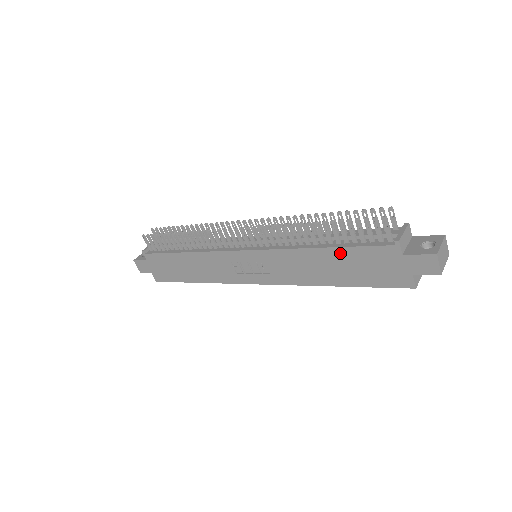
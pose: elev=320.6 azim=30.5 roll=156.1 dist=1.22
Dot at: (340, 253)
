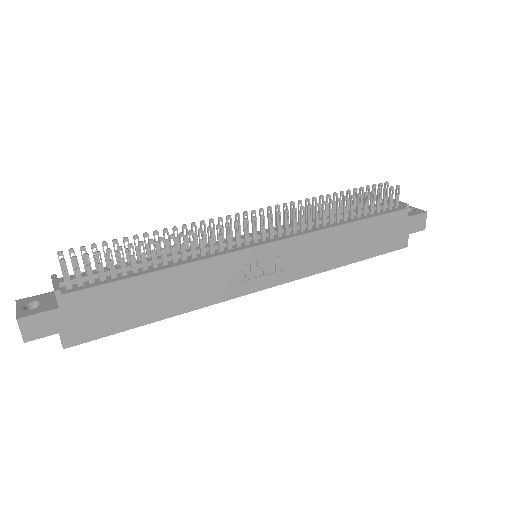
Dot at: (364, 225)
